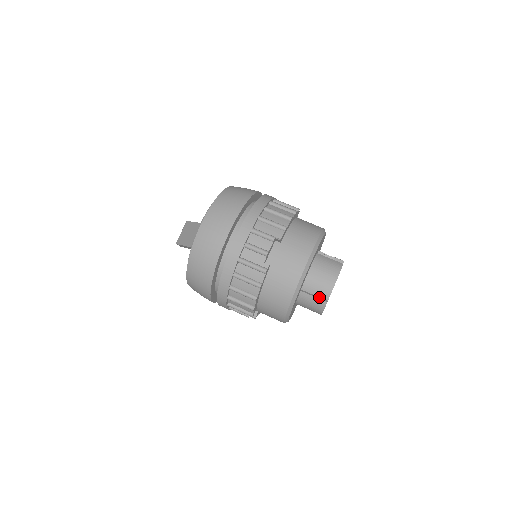
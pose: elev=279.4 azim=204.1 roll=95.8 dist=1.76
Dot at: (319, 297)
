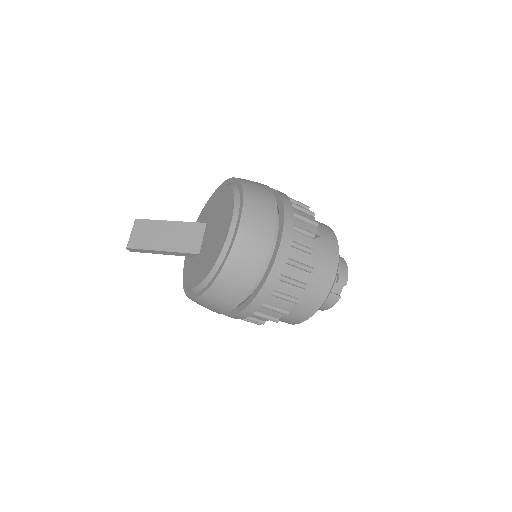
Dot at: (332, 292)
